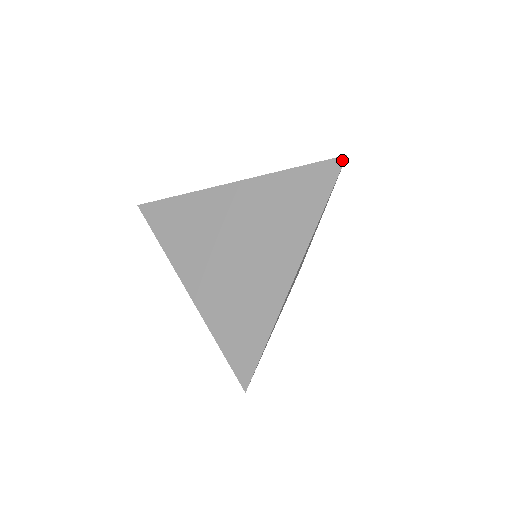
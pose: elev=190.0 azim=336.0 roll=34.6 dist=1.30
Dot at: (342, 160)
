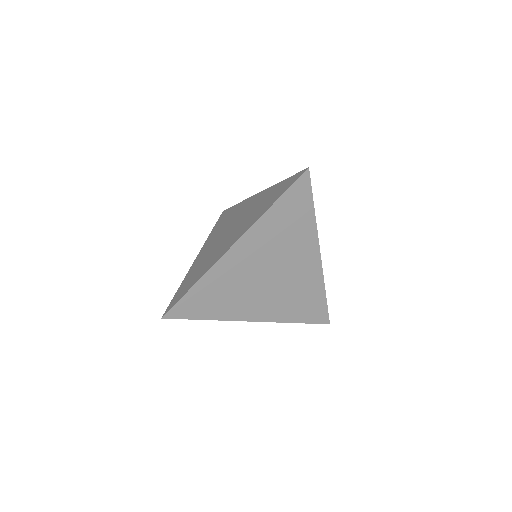
Dot at: (304, 171)
